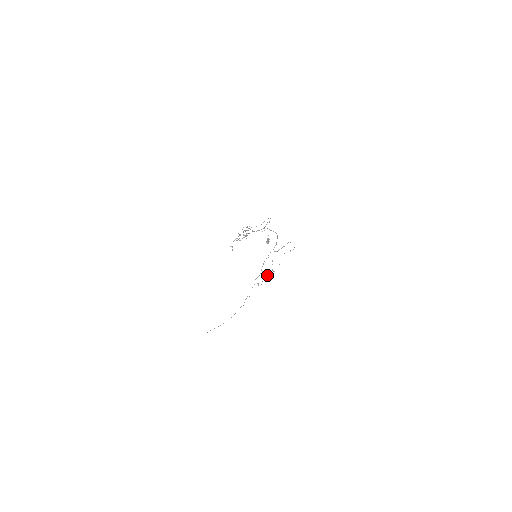
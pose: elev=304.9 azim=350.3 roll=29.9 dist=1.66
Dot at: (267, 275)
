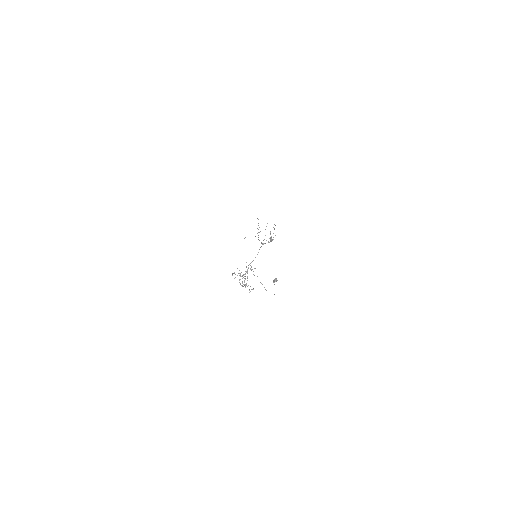
Dot at: (271, 239)
